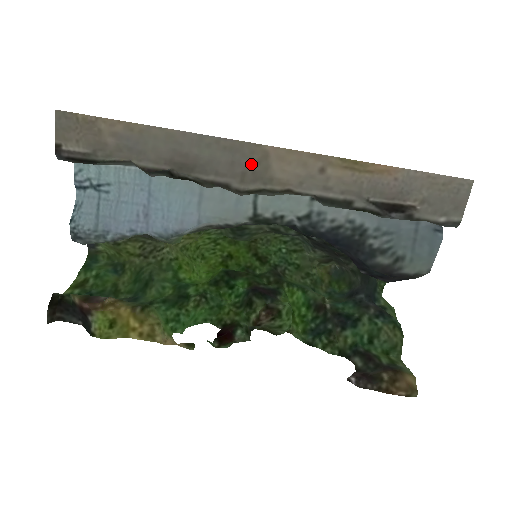
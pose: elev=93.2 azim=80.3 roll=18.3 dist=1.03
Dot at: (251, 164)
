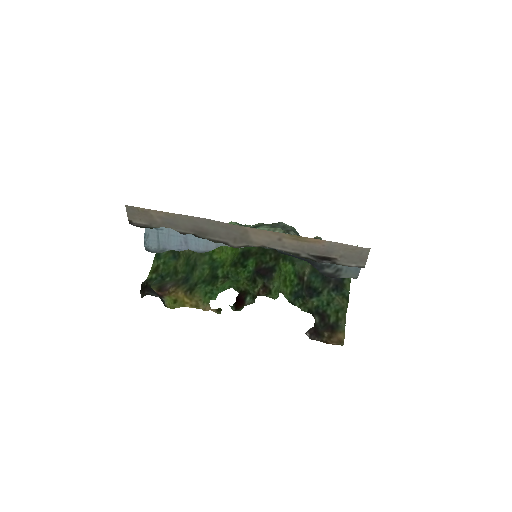
Dot at: (239, 234)
